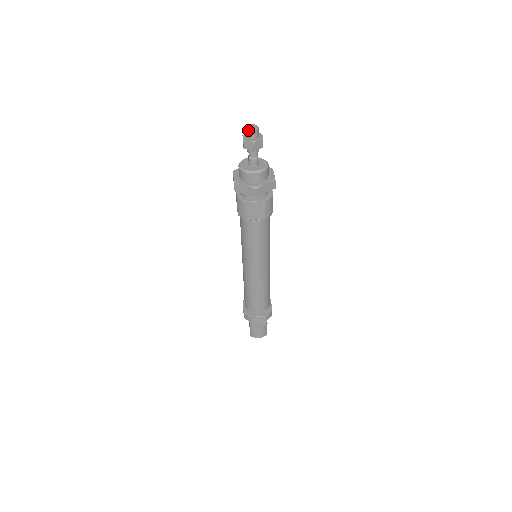
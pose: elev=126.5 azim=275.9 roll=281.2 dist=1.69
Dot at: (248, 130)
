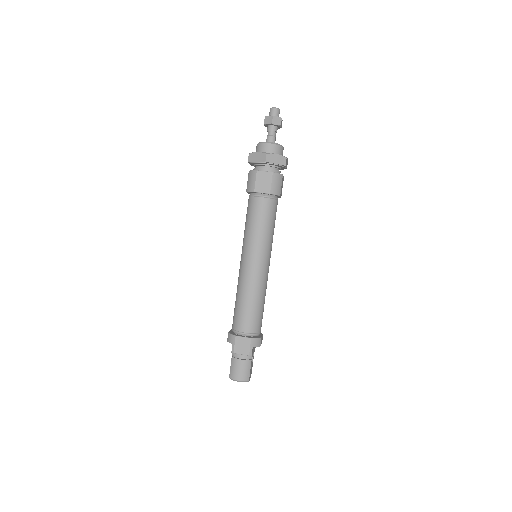
Dot at: (270, 109)
